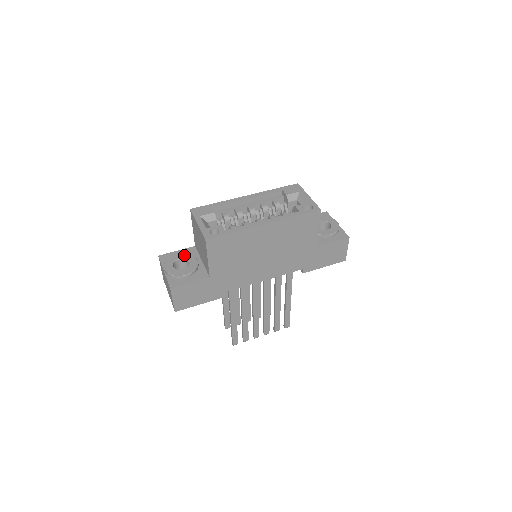
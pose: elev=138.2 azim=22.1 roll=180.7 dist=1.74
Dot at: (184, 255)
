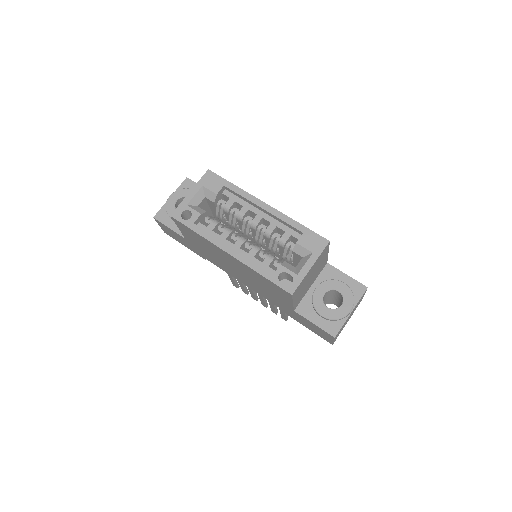
Dot at: occluded
